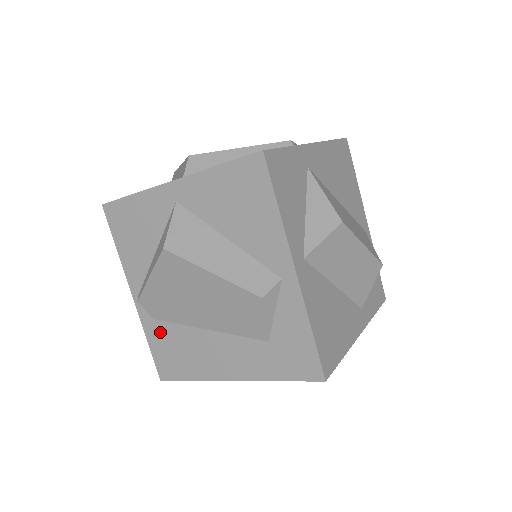
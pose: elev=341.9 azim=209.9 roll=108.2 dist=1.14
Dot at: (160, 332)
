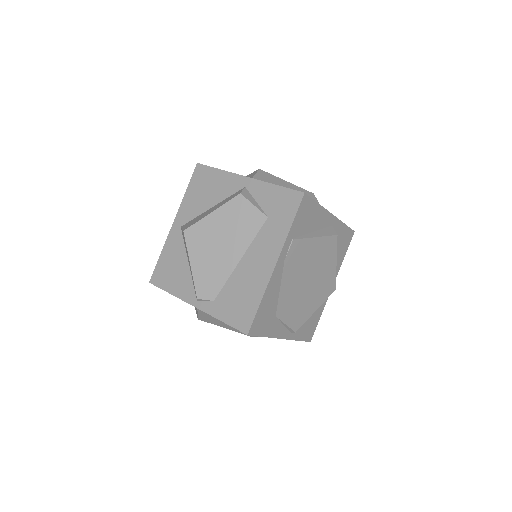
Dot at: (223, 302)
